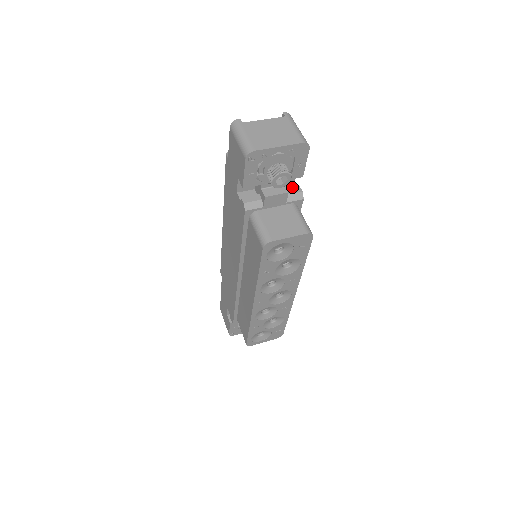
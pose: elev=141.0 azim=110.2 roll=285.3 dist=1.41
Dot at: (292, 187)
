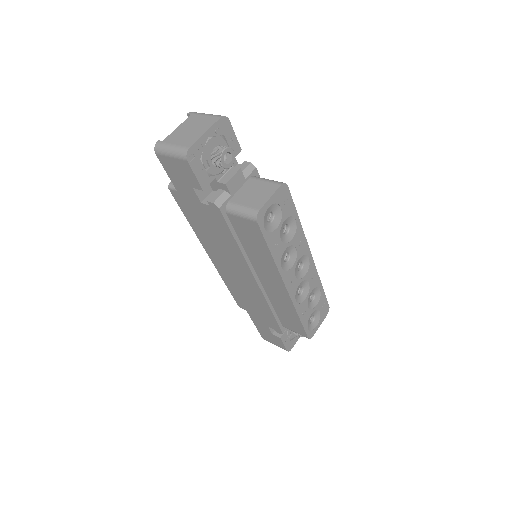
Dot at: (240, 166)
